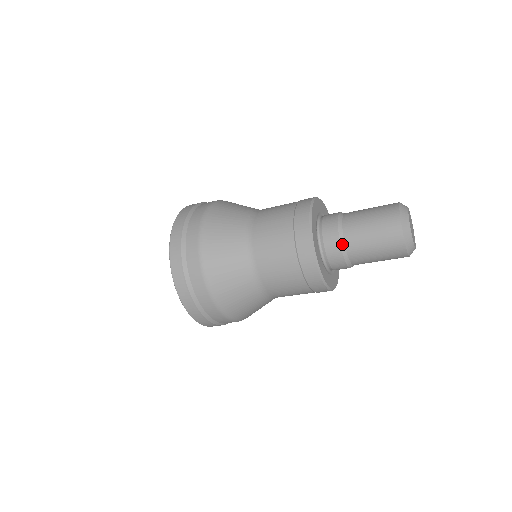
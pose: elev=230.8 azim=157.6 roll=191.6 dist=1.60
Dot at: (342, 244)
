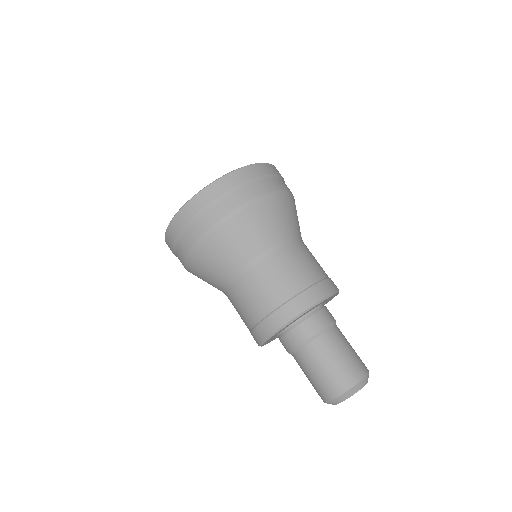
Dot at: (303, 344)
